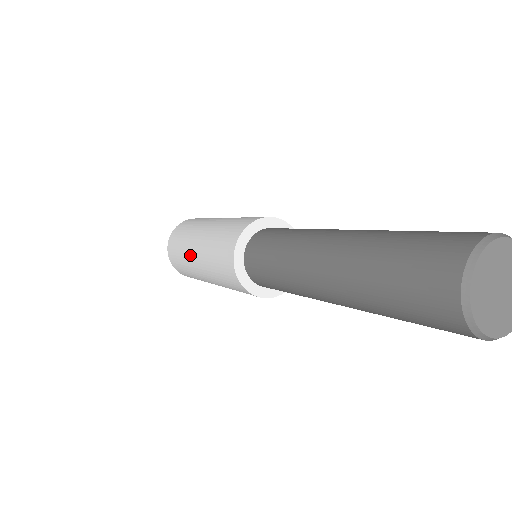
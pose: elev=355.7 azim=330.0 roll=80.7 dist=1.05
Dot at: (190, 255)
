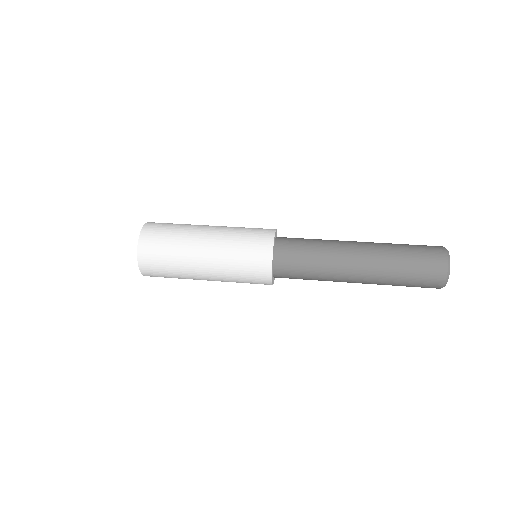
Dot at: (196, 278)
